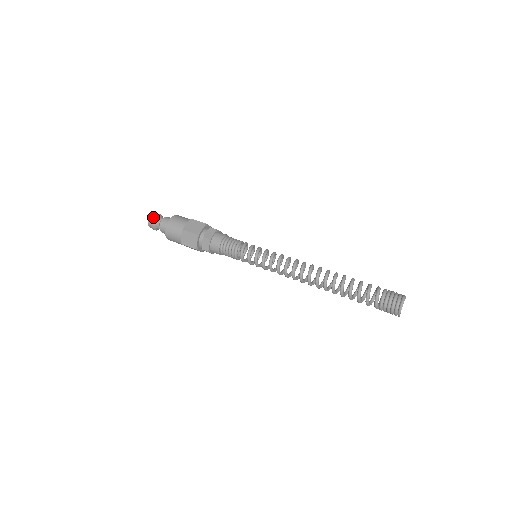
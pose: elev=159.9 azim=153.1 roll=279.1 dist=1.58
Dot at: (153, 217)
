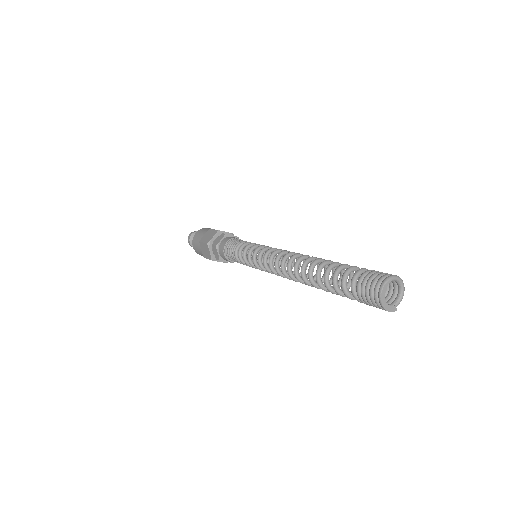
Dot at: (190, 235)
